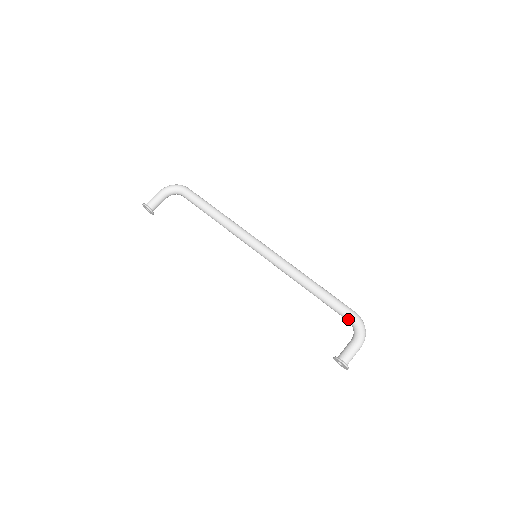
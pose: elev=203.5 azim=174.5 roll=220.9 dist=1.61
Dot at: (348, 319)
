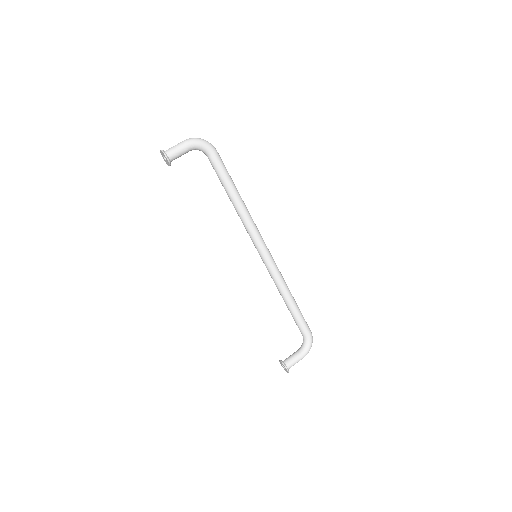
Dot at: (304, 336)
